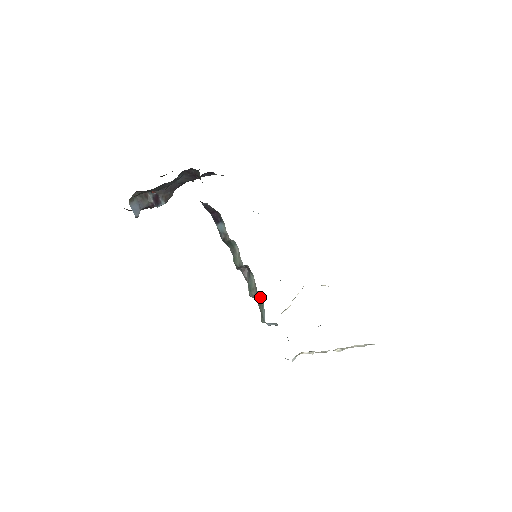
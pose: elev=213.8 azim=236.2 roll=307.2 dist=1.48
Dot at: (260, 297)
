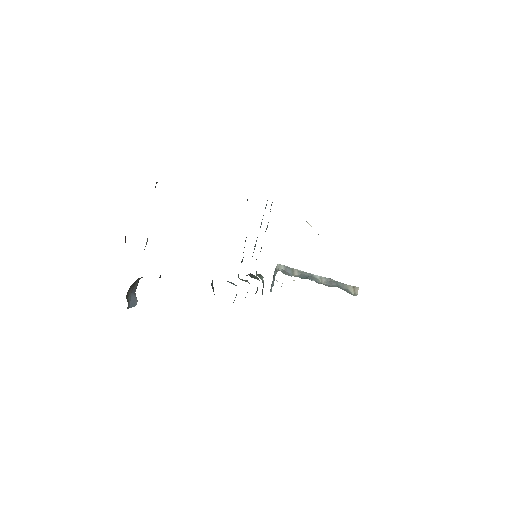
Dot at: (259, 274)
